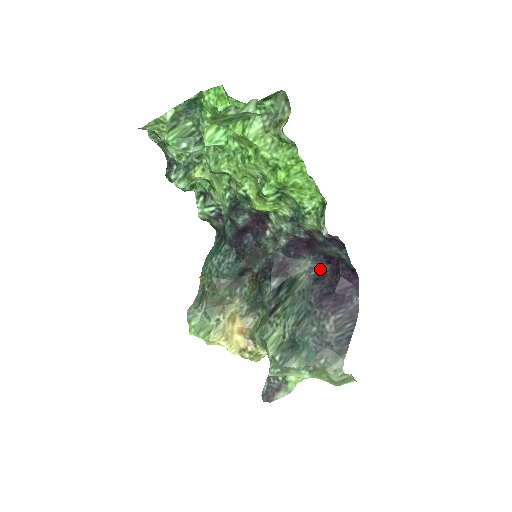
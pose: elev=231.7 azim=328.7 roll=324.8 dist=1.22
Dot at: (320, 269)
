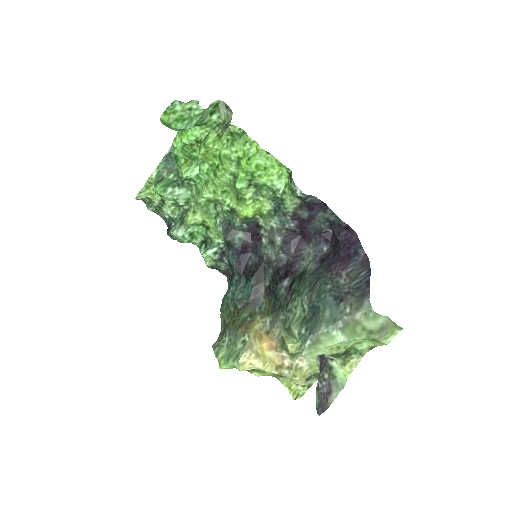
Dot at: (323, 252)
